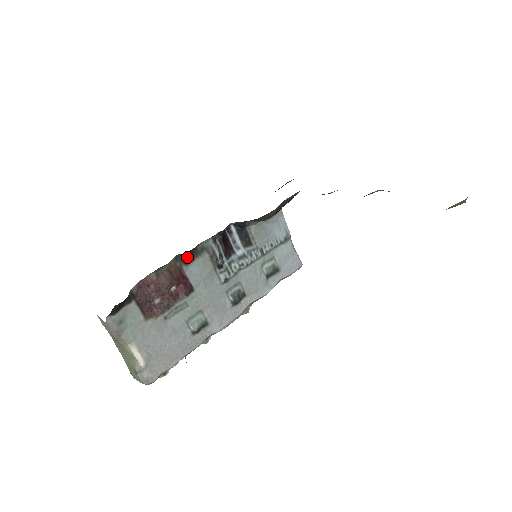
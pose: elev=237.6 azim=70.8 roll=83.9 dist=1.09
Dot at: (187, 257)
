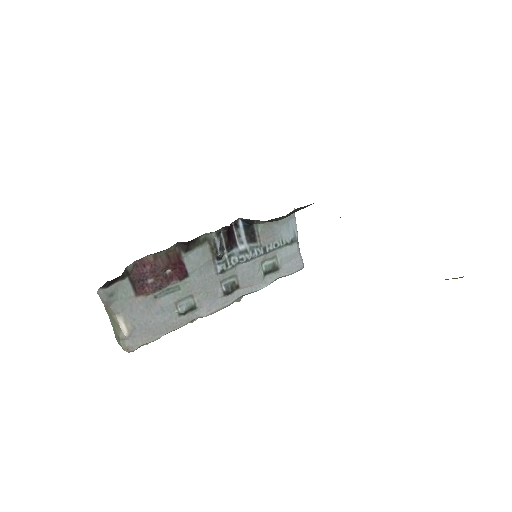
Dot at: (187, 245)
